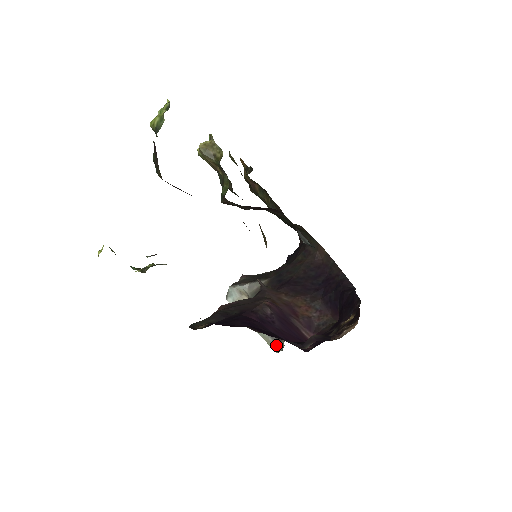
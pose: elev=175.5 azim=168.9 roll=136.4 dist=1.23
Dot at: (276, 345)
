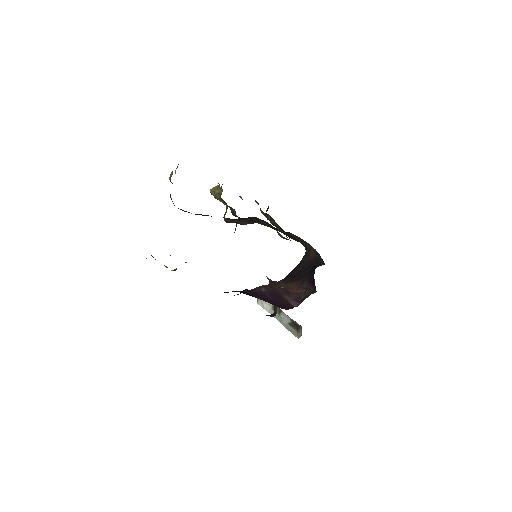
Dot at: (297, 333)
